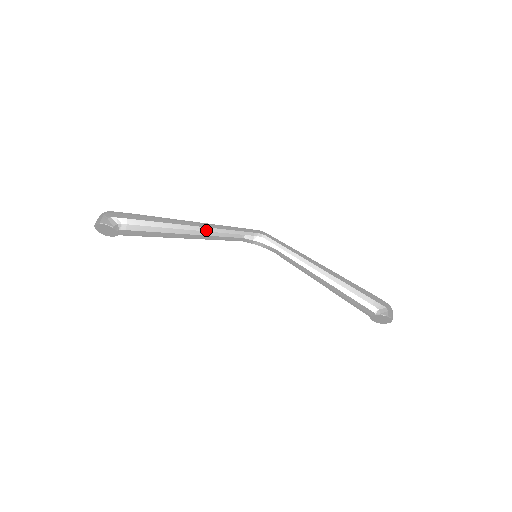
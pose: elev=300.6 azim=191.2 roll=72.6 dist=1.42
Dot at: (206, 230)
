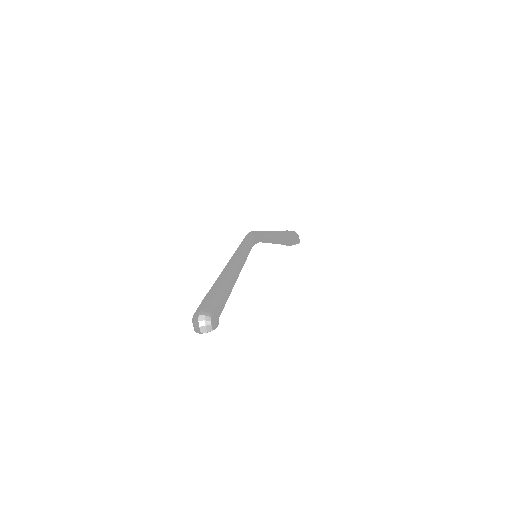
Dot at: occluded
